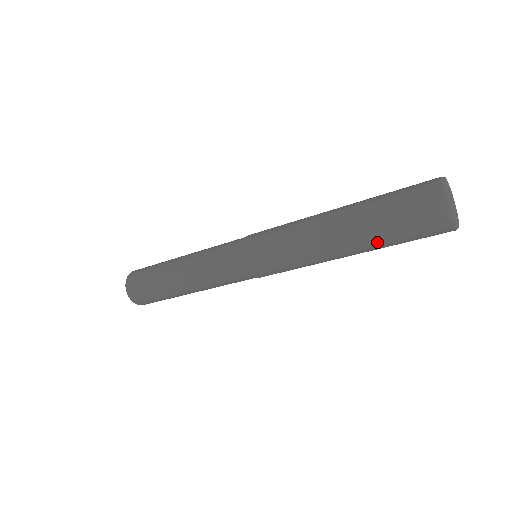
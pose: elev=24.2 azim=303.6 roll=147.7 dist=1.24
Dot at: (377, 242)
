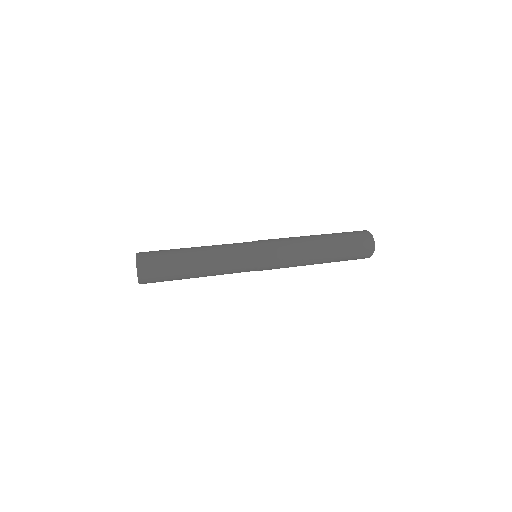
Dot at: (338, 259)
